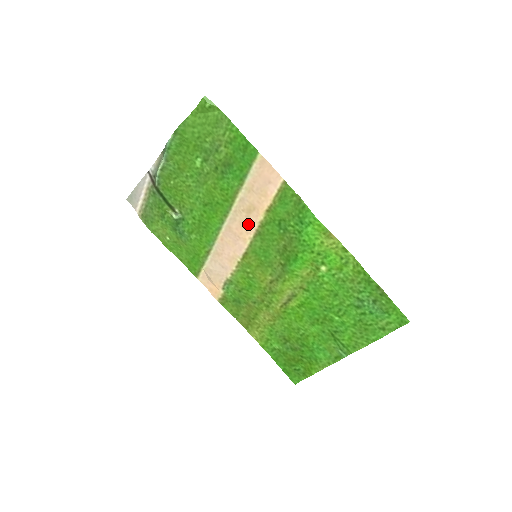
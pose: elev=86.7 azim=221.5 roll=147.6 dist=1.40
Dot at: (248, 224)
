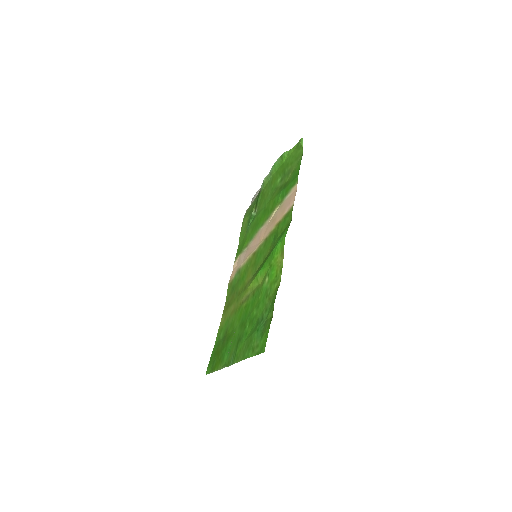
Dot at: (267, 231)
